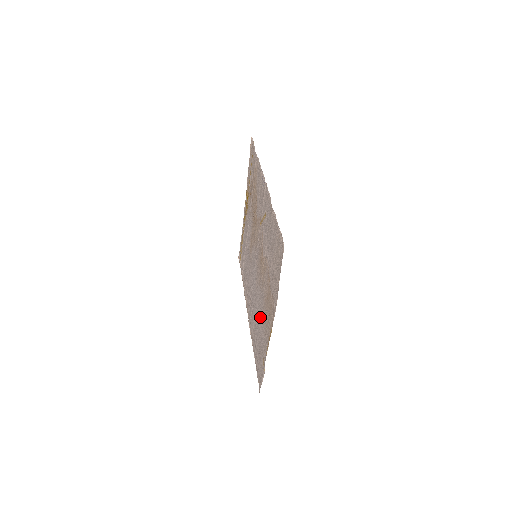
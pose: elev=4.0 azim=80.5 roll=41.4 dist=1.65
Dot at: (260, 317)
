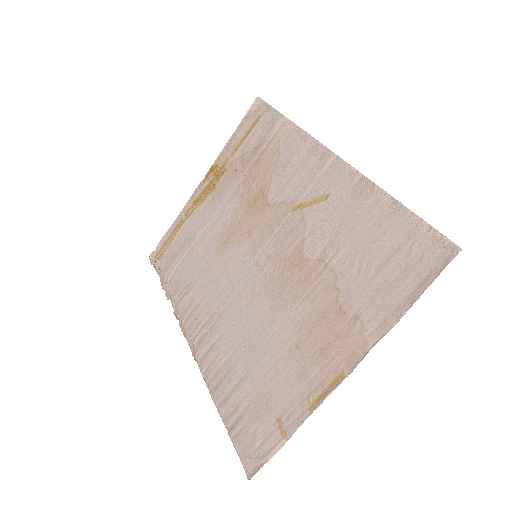
Dot at: (270, 349)
